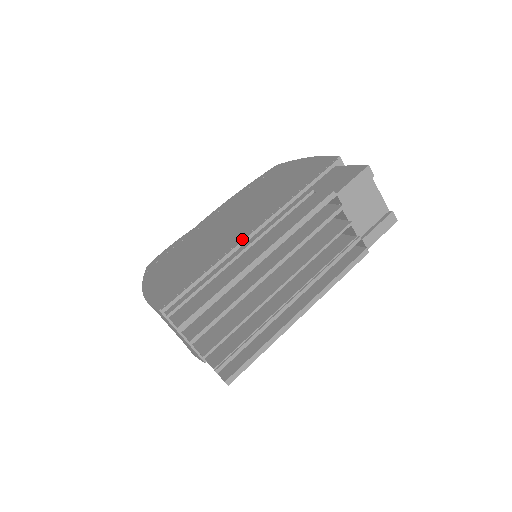
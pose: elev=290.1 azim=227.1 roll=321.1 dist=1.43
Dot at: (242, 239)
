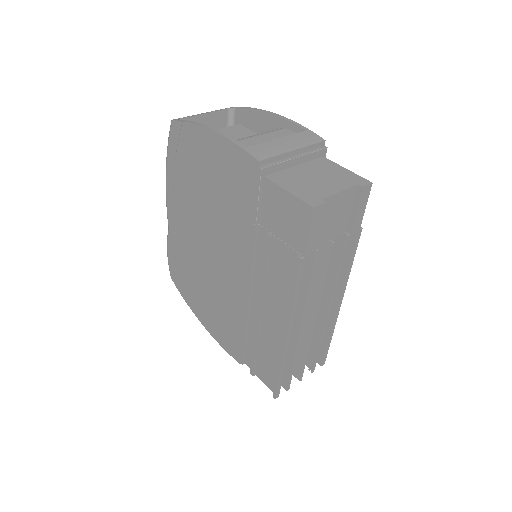
Dot at: (246, 296)
